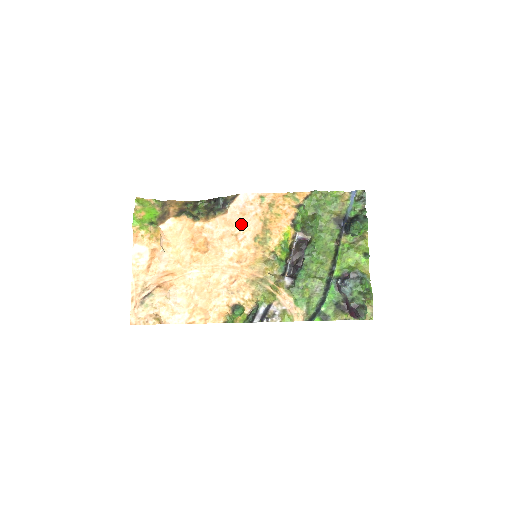
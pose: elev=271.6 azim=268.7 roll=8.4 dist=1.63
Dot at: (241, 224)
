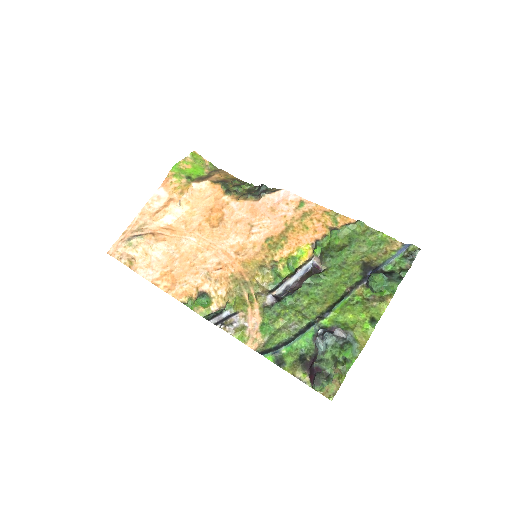
Dot at: (264, 218)
